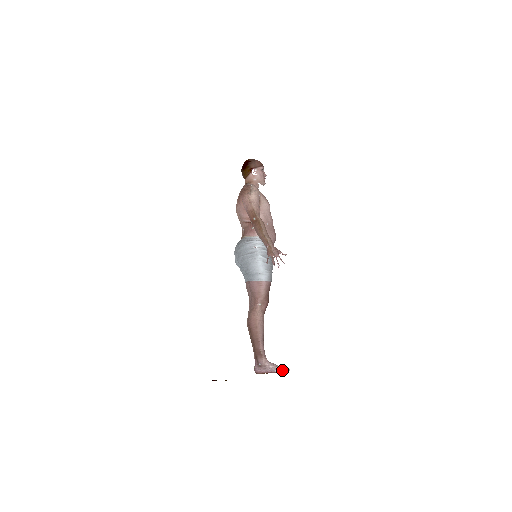
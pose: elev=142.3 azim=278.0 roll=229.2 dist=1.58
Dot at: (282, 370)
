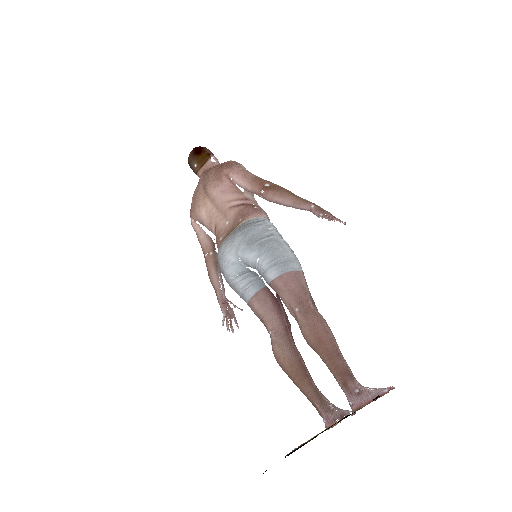
Dot at: (391, 387)
